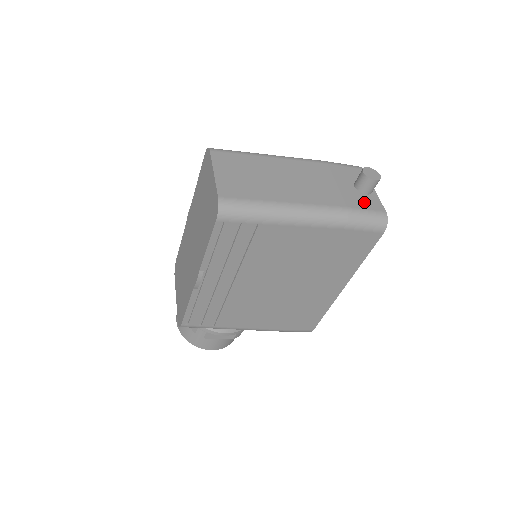
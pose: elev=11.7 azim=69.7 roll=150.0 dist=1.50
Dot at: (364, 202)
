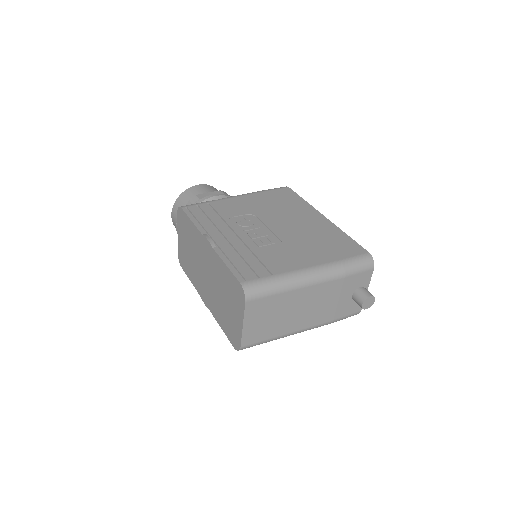
Dot at: (350, 309)
